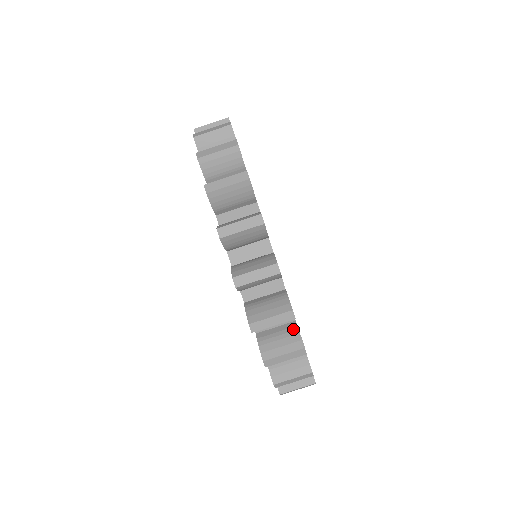
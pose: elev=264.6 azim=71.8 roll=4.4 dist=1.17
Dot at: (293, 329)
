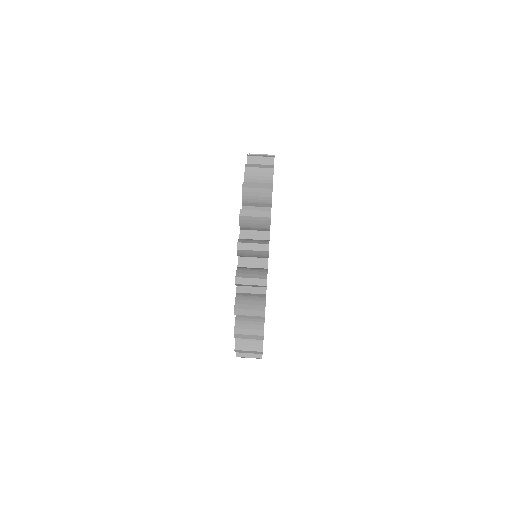
Dot at: occluded
